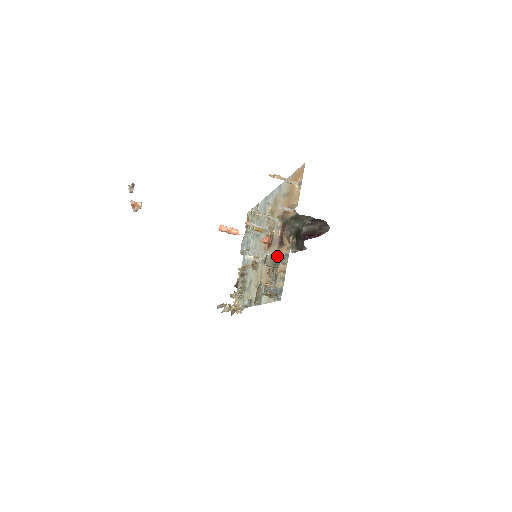
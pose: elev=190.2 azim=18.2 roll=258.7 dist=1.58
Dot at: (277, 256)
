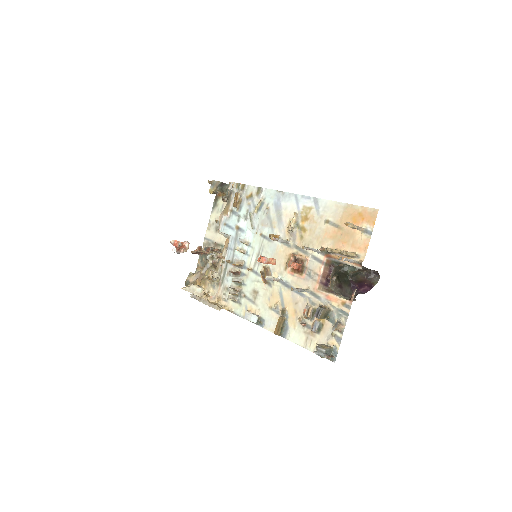
Dot at: (320, 299)
